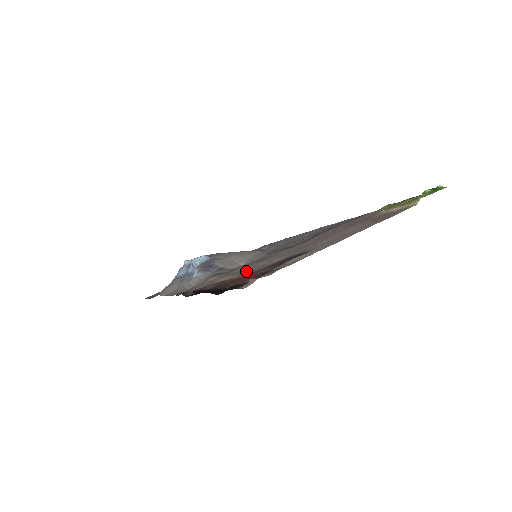
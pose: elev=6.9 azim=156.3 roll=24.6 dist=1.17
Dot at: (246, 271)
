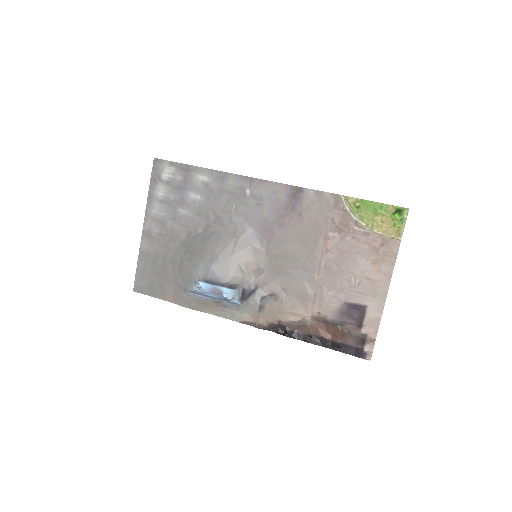
Dot at: (310, 310)
